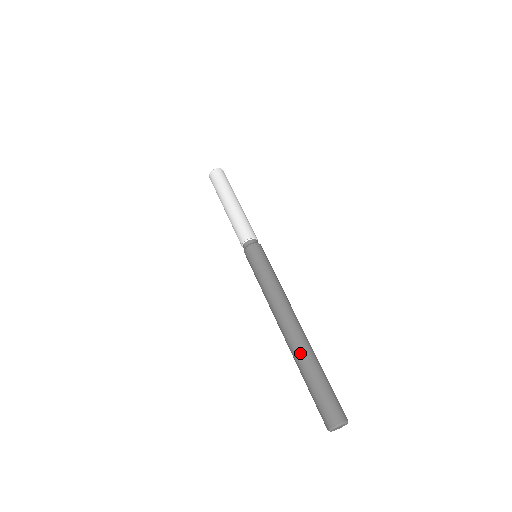
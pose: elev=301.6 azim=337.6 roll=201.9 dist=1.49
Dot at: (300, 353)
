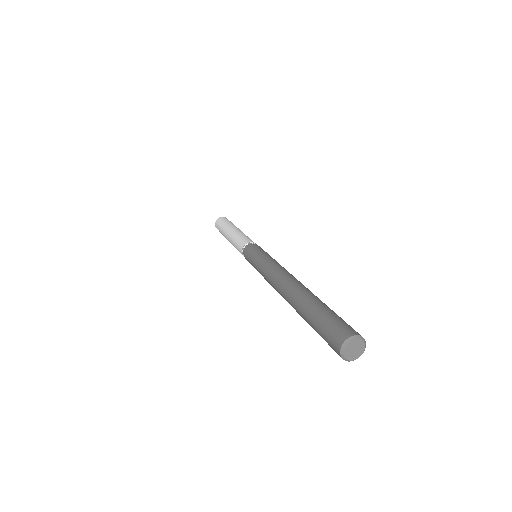
Dot at: (295, 305)
